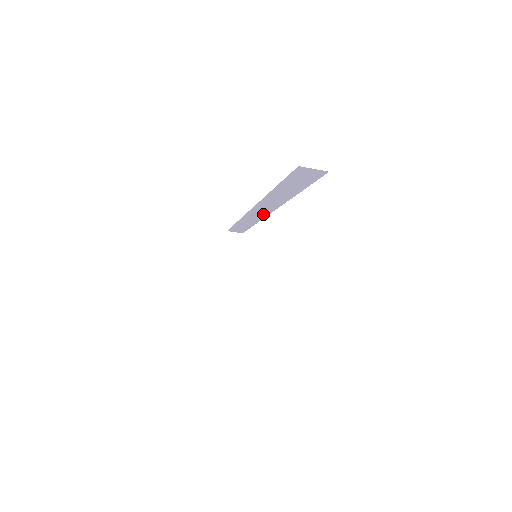
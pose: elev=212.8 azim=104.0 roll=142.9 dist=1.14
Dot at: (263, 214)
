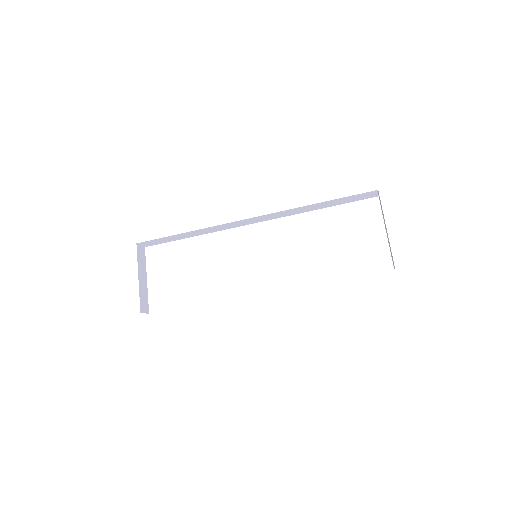
Dot at: (242, 224)
